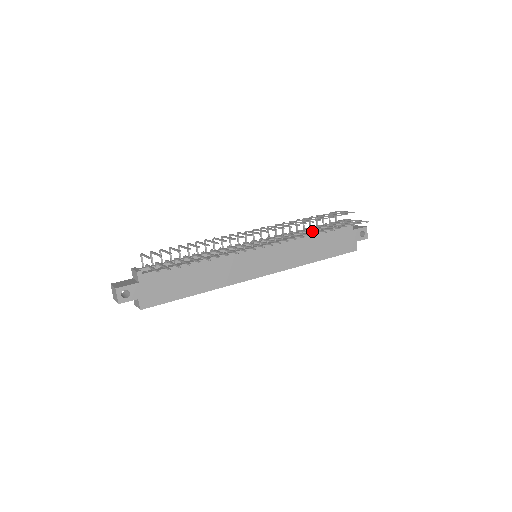
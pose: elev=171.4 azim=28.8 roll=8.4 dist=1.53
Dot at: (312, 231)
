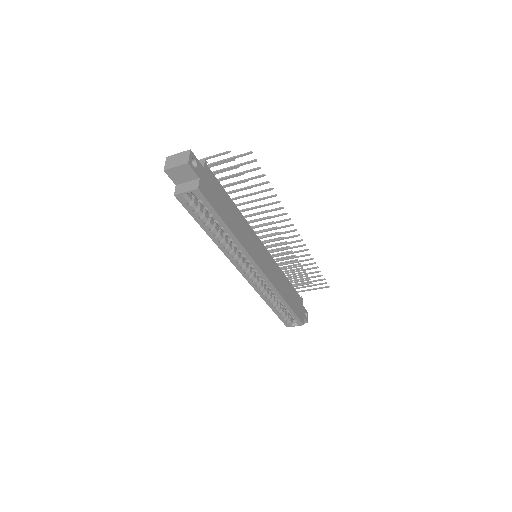
Dot at: occluded
